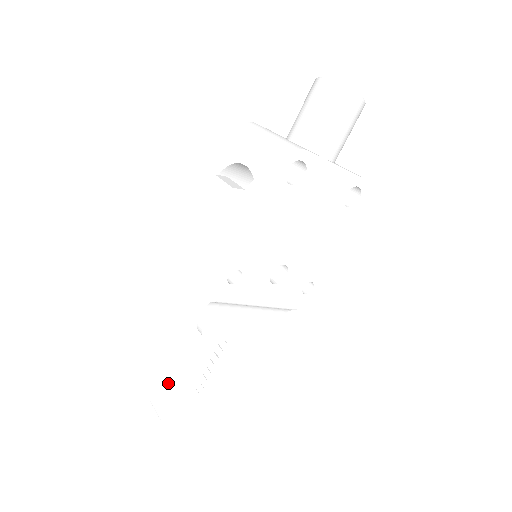
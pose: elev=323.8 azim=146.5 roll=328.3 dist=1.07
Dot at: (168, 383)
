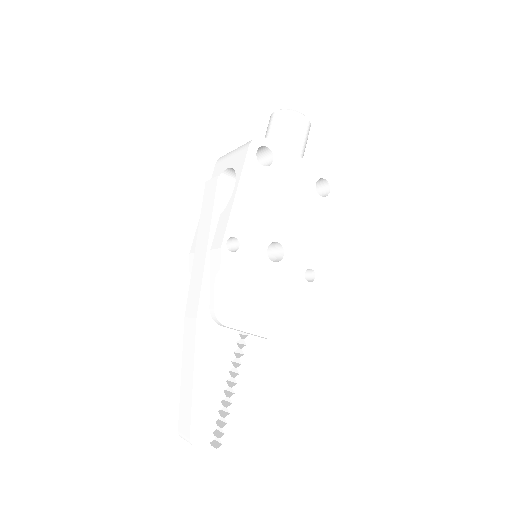
Dot at: (191, 386)
